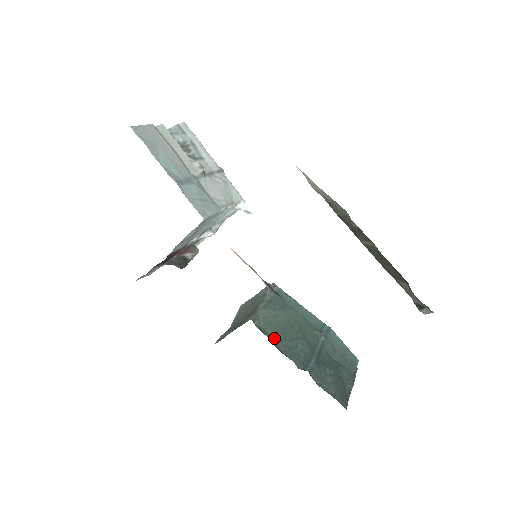
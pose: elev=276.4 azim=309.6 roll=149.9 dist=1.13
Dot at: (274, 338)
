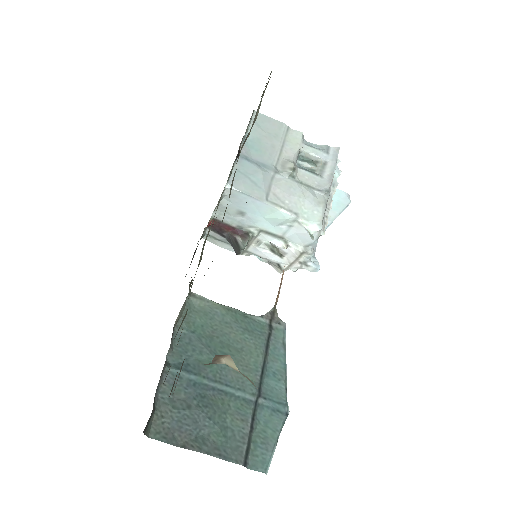
Dot at: (190, 323)
